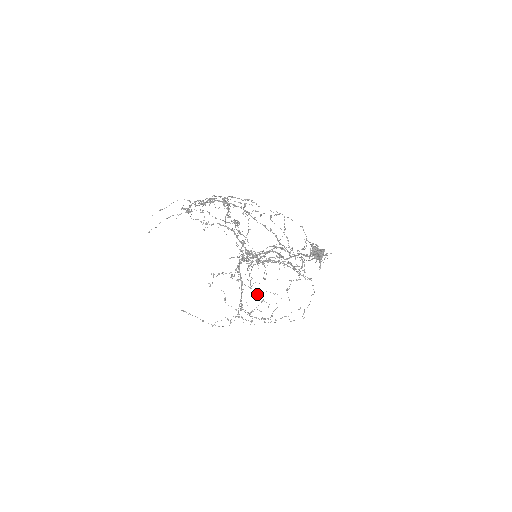
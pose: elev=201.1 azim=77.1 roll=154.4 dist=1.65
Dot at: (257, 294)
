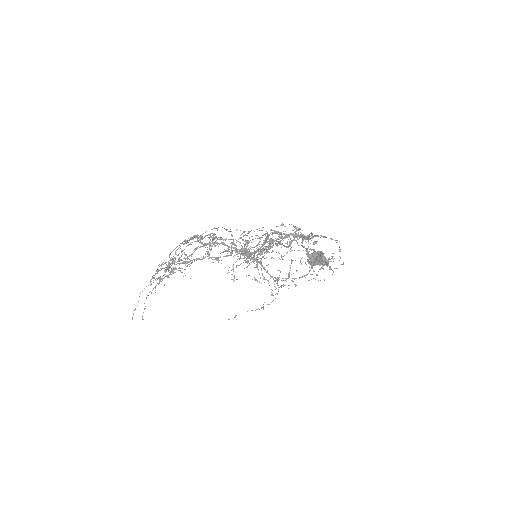
Dot at: (282, 259)
